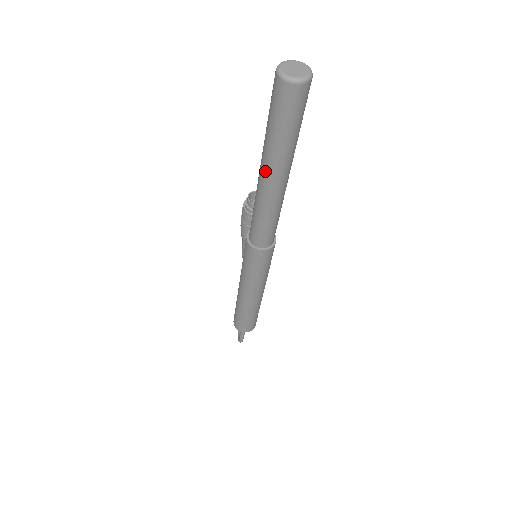
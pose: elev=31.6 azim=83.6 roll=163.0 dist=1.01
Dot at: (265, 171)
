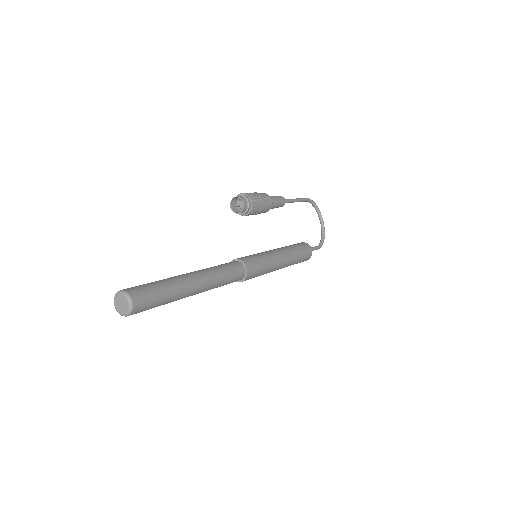
Dot at: occluded
